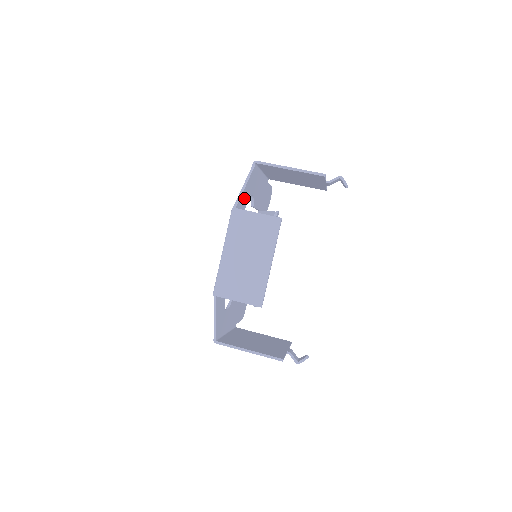
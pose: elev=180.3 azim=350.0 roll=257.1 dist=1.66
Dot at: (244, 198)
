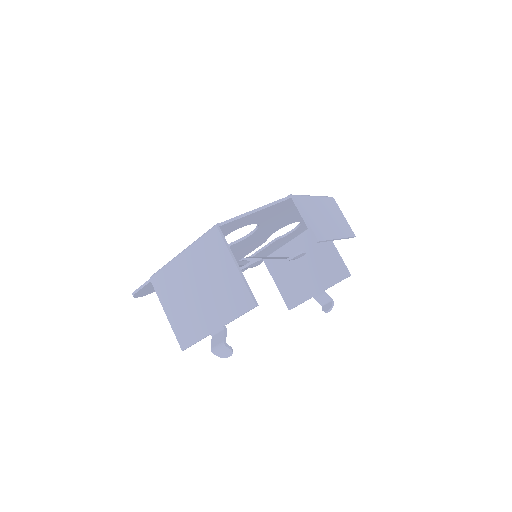
Dot at: occluded
